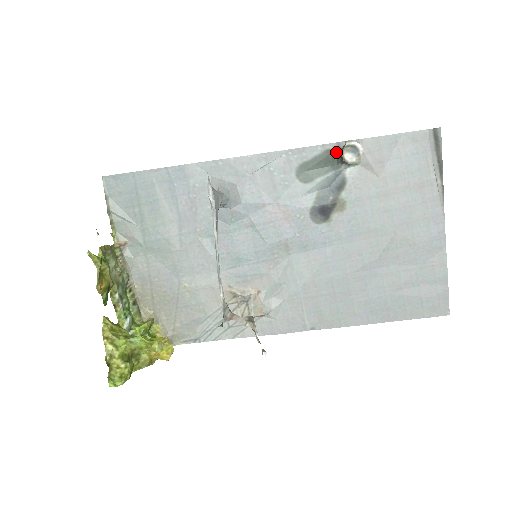
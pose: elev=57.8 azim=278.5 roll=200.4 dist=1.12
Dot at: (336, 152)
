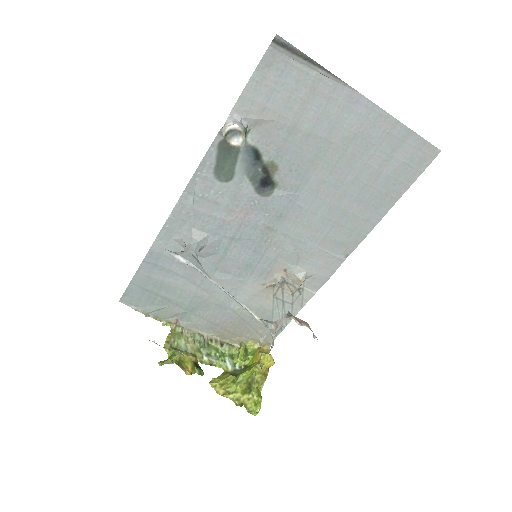
Dot at: occluded
